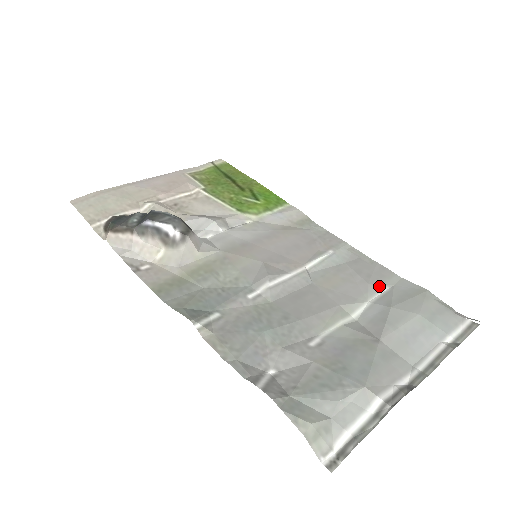
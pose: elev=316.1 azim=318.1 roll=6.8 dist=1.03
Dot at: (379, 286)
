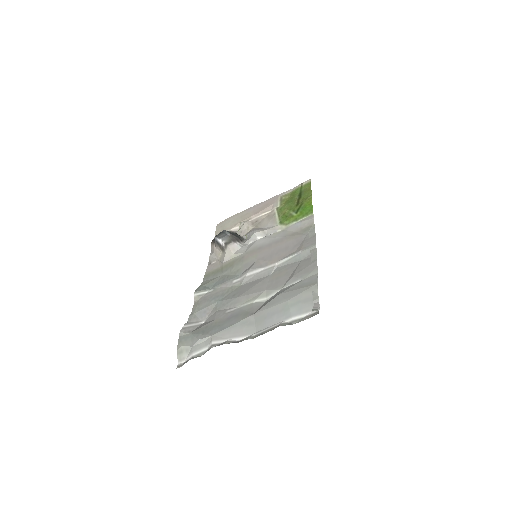
Dot at: (296, 279)
